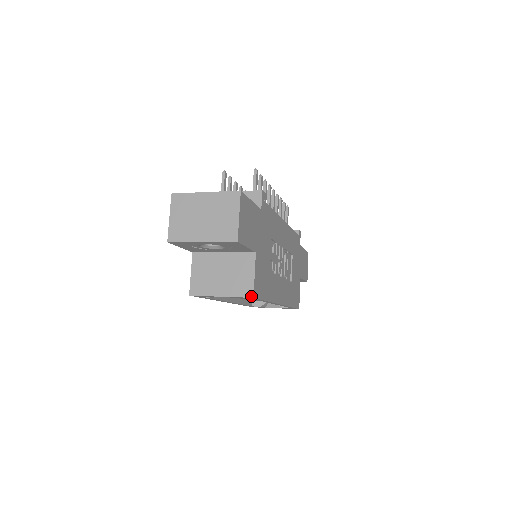
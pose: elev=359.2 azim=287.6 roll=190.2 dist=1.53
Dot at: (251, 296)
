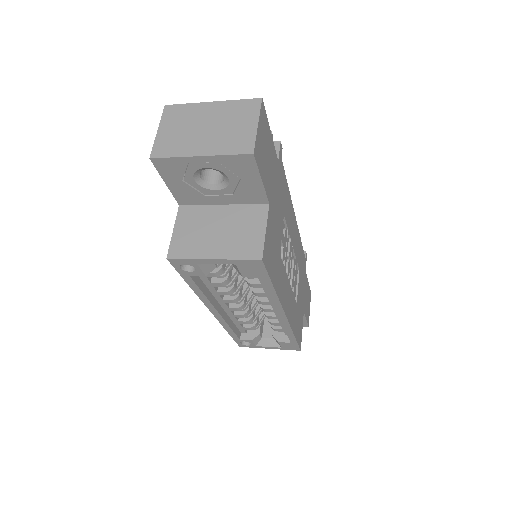
Dot at: (259, 258)
